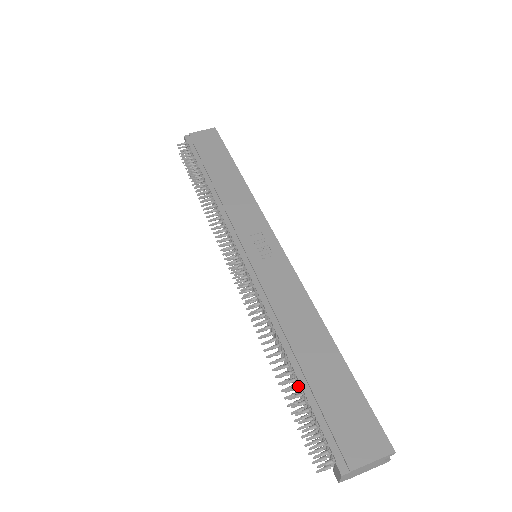
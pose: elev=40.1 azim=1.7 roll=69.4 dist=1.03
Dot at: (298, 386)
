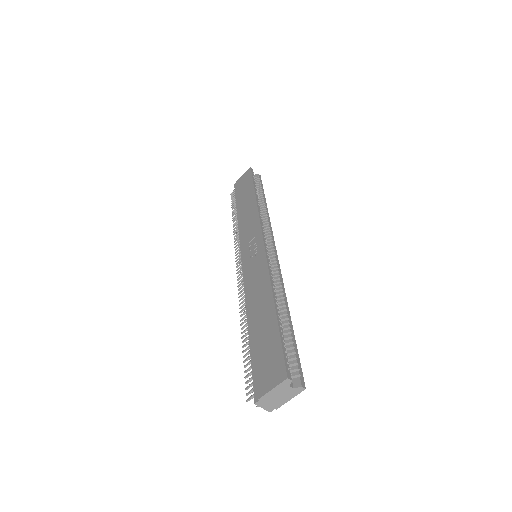
Dot at: (250, 346)
